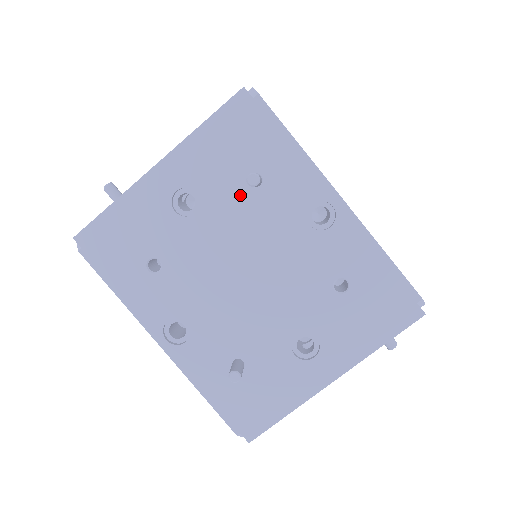
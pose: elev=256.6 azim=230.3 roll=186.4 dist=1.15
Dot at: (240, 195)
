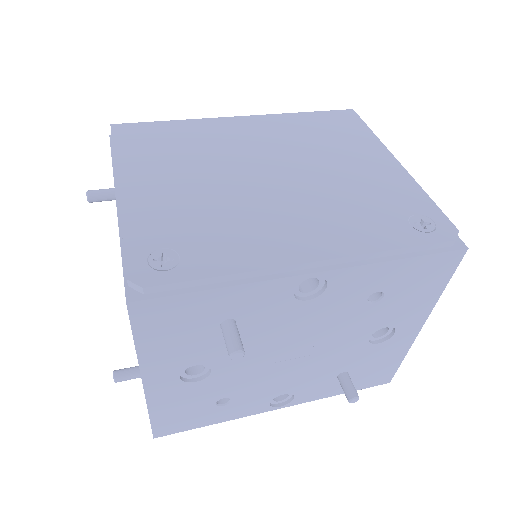
Dot at: occluded
